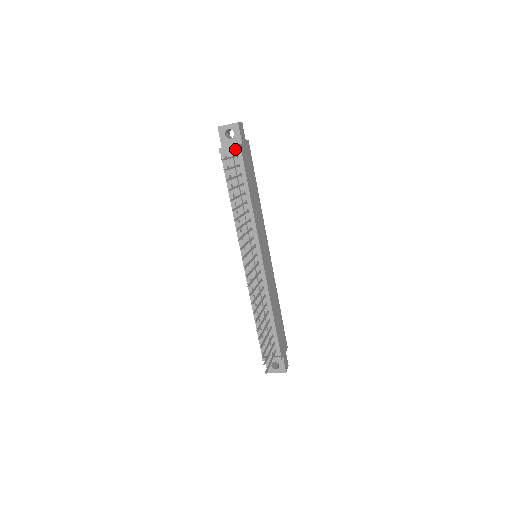
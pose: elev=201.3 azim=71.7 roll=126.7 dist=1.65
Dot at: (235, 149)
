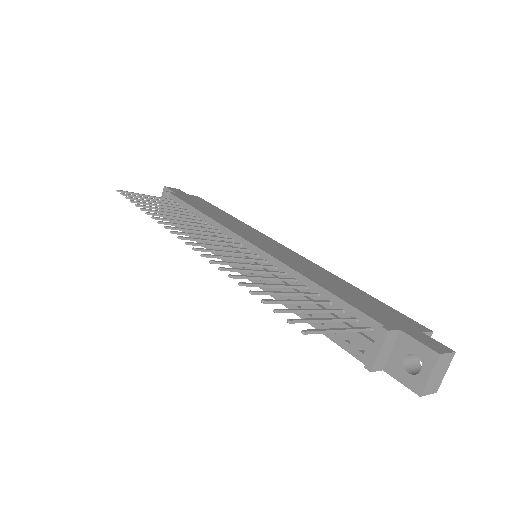
Dot at: occluded
